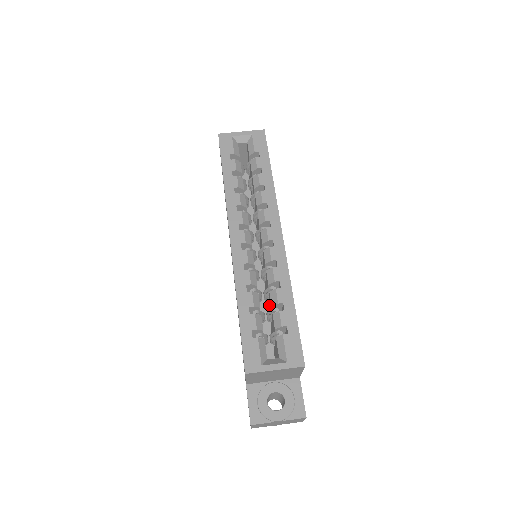
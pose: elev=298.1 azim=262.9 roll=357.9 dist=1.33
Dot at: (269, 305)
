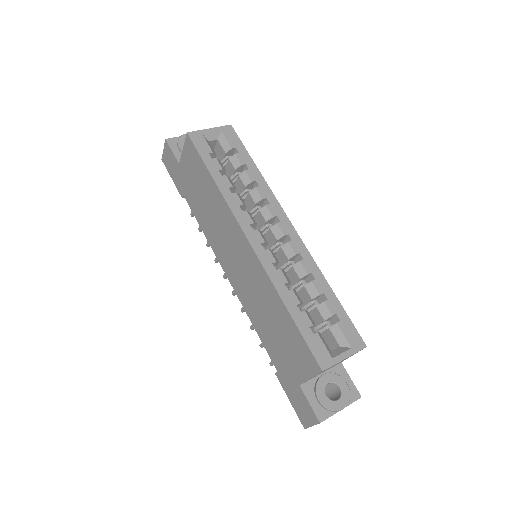
Dot at: occluded
